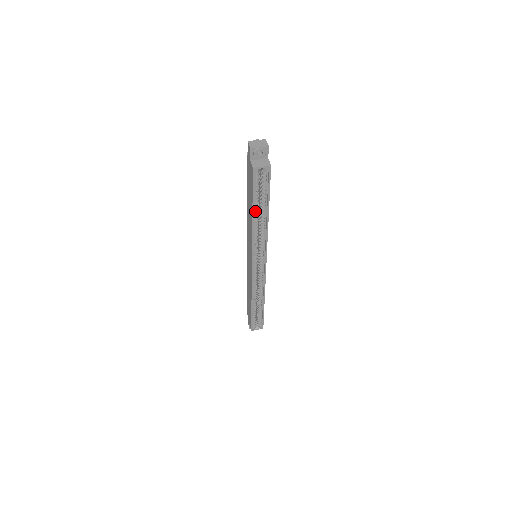
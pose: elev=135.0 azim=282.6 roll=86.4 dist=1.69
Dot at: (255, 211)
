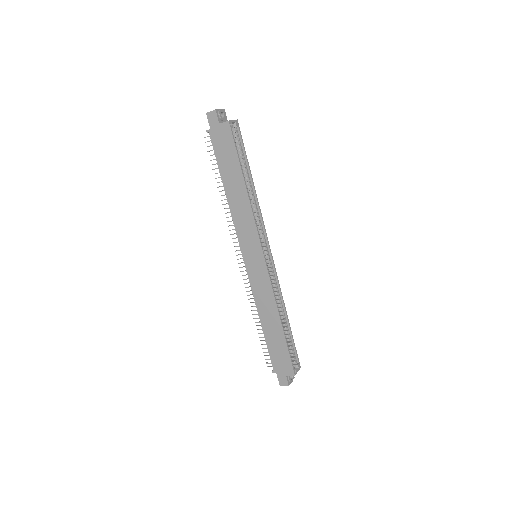
Dot at: (243, 178)
